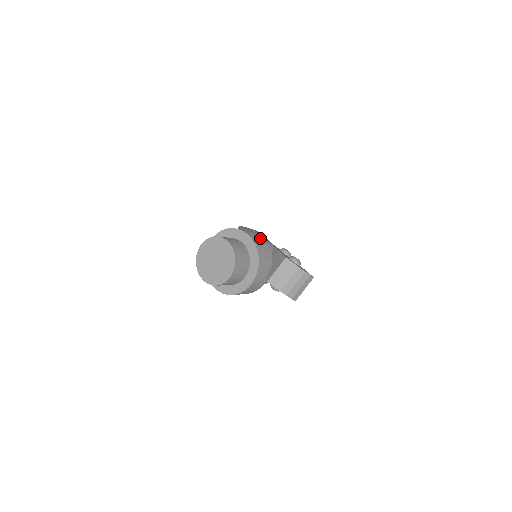
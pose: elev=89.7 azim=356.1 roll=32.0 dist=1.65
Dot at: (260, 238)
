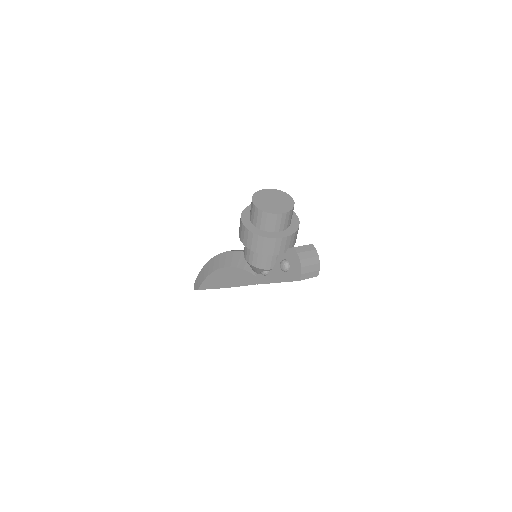
Dot at: occluded
